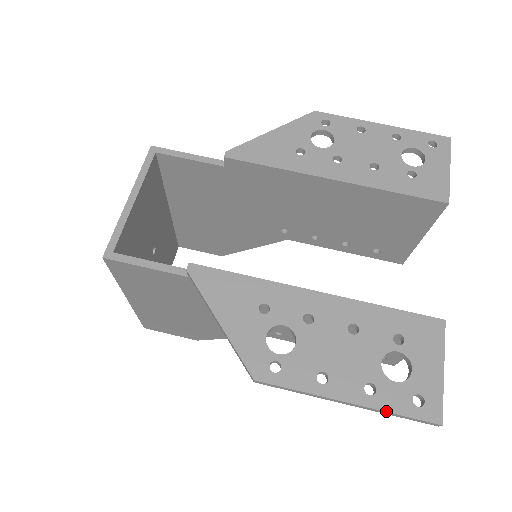
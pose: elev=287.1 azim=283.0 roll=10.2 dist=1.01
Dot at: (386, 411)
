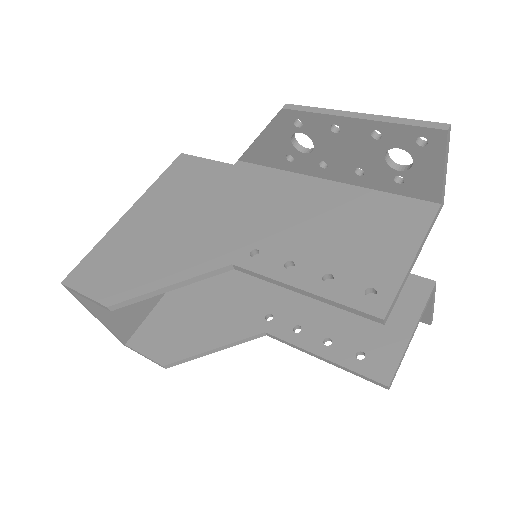
Dot at: (395, 118)
